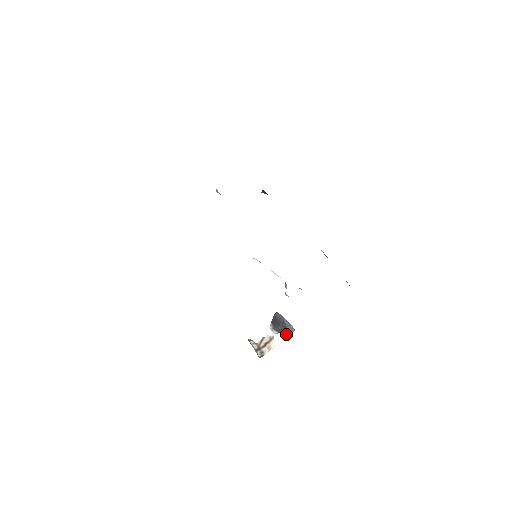
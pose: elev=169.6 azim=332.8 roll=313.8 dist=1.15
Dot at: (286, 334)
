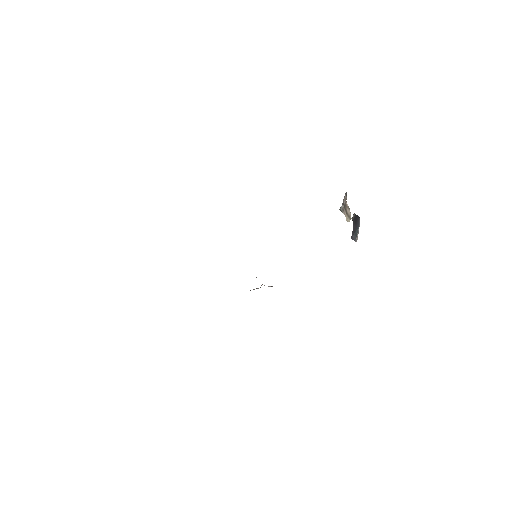
Dot at: (352, 234)
